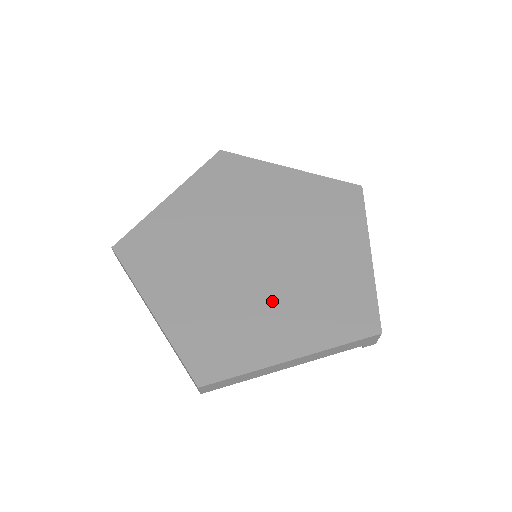
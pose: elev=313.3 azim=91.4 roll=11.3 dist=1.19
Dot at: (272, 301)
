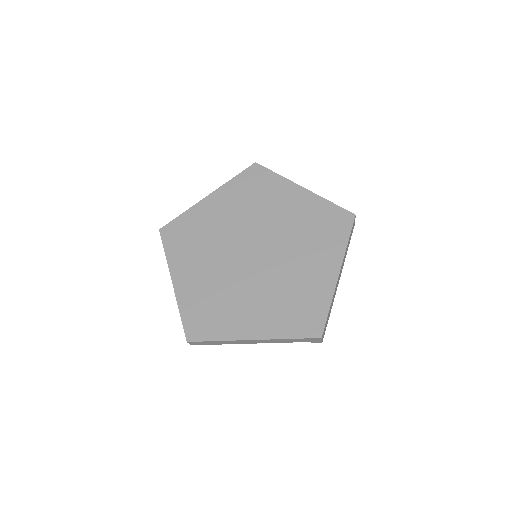
Dot at: (253, 294)
